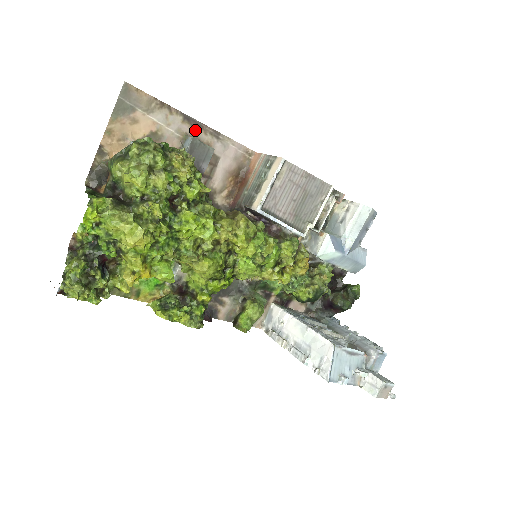
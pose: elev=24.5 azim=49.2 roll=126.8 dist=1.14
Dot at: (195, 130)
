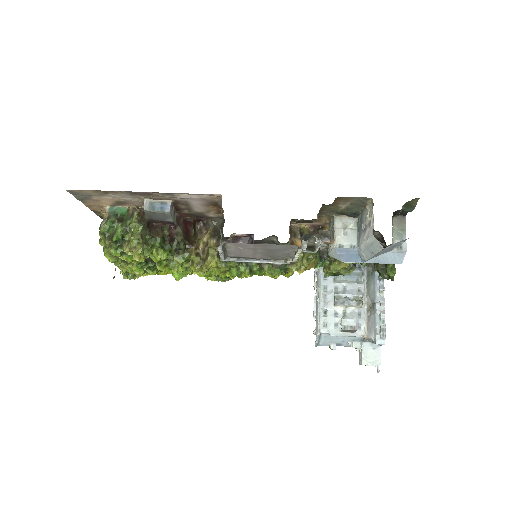
Dot at: (148, 195)
